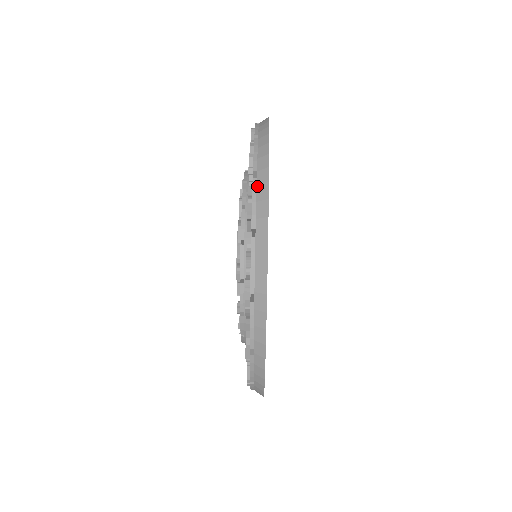
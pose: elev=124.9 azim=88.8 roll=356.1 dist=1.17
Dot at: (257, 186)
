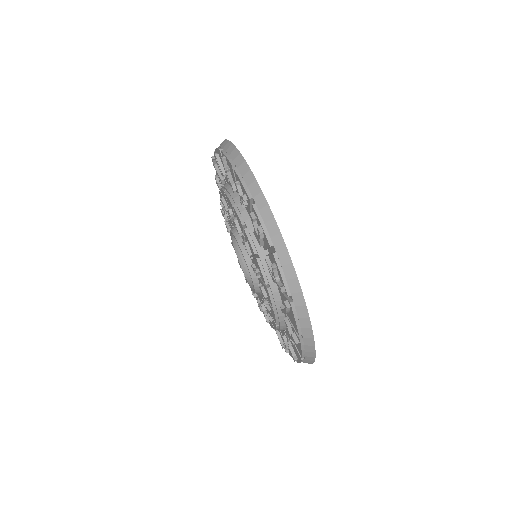
Dot at: (259, 210)
